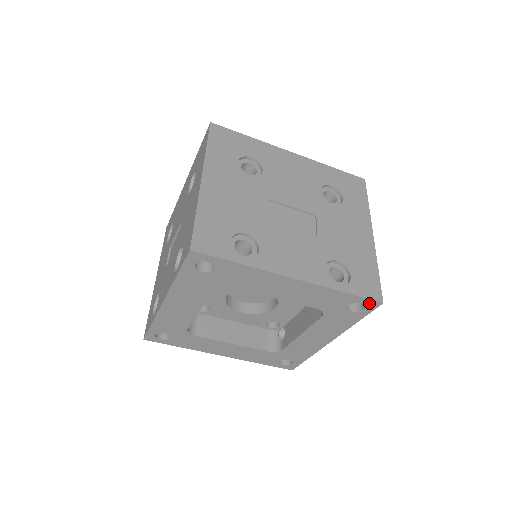
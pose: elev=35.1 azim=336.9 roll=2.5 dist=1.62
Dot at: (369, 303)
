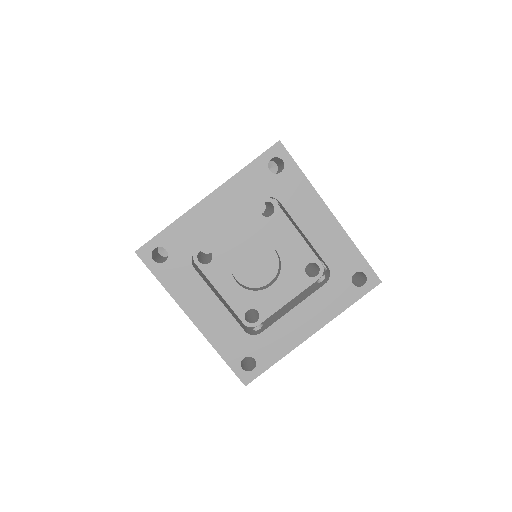
Dot at: (371, 277)
